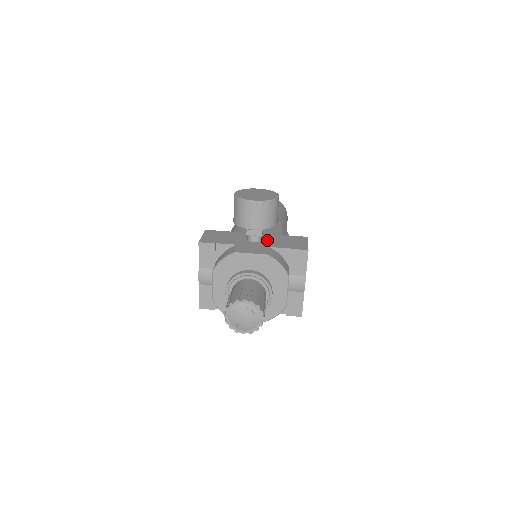
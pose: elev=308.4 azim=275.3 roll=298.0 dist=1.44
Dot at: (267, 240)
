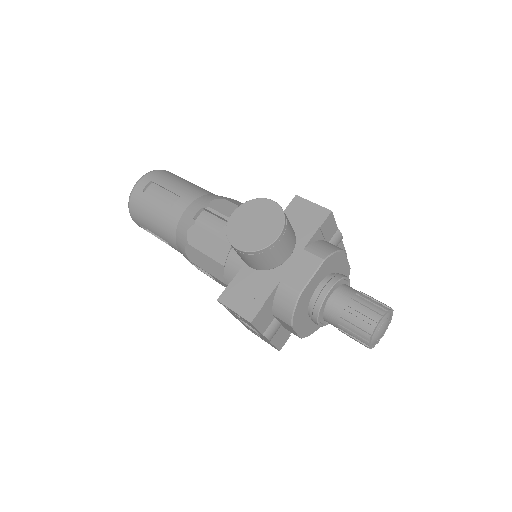
Dot at: occluded
